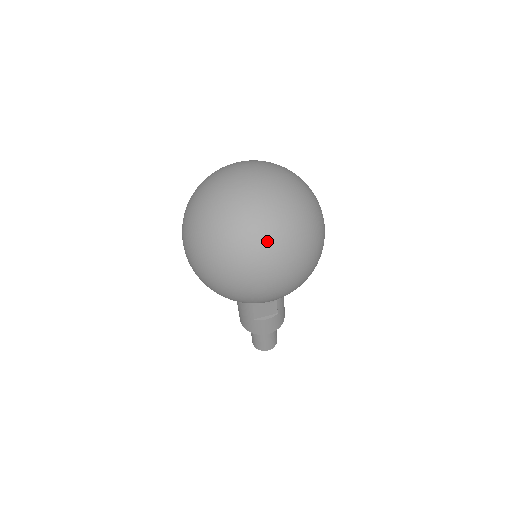
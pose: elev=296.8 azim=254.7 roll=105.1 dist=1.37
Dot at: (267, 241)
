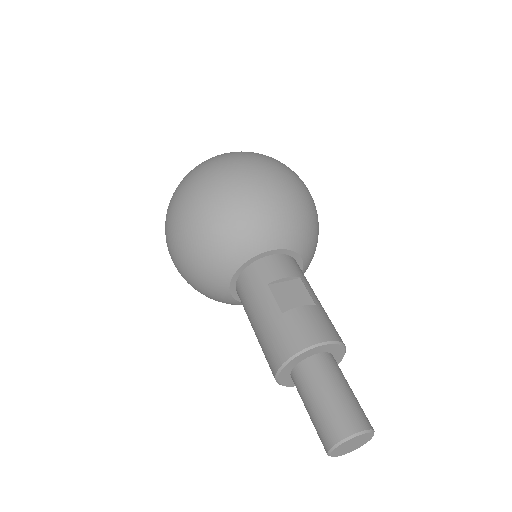
Dot at: occluded
